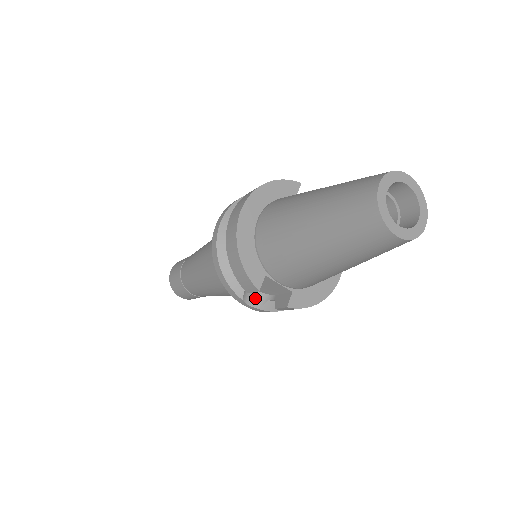
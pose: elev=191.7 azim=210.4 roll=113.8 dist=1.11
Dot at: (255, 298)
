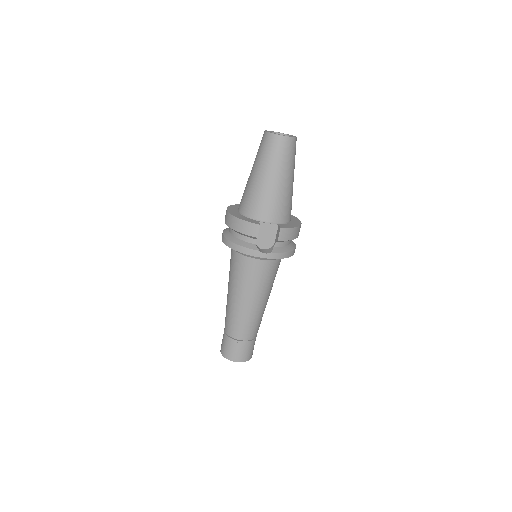
Dot at: (266, 251)
